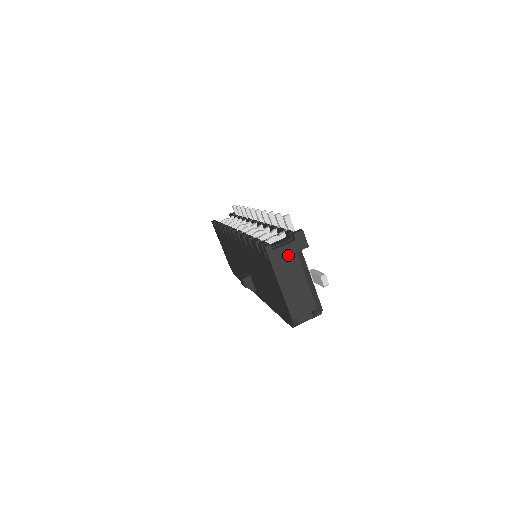
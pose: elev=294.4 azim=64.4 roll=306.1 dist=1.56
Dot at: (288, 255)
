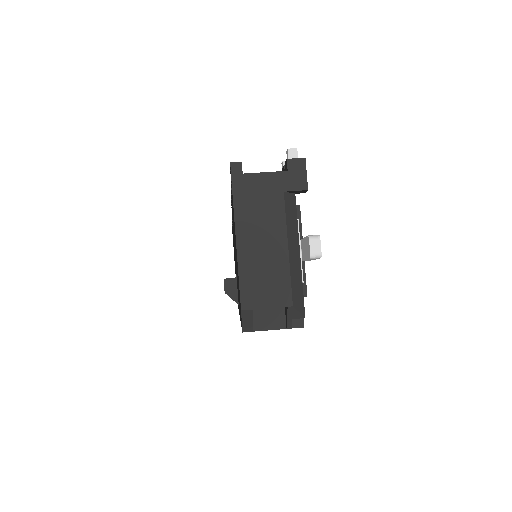
Dot at: (267, 191)
